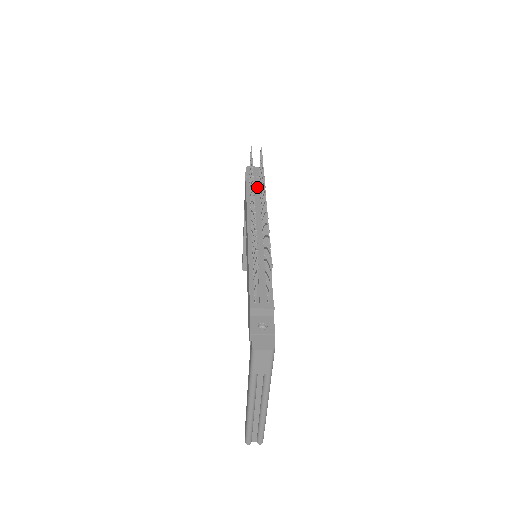
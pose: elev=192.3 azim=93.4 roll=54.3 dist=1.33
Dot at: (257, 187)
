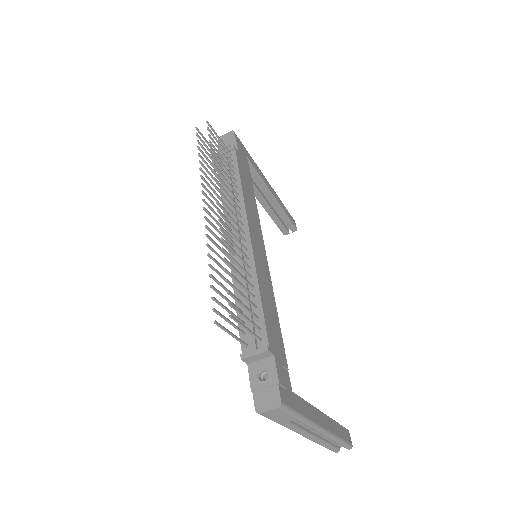
Dot at: occluded
